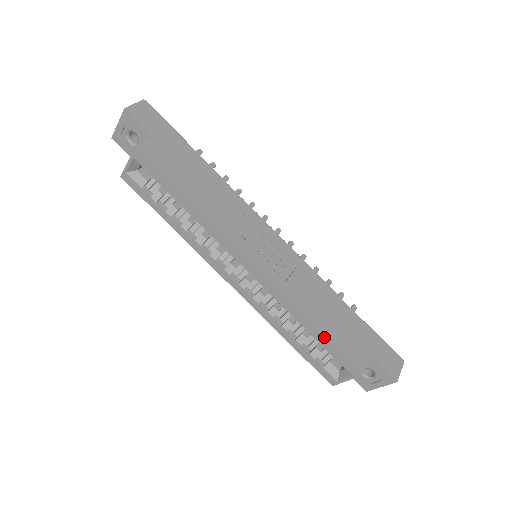
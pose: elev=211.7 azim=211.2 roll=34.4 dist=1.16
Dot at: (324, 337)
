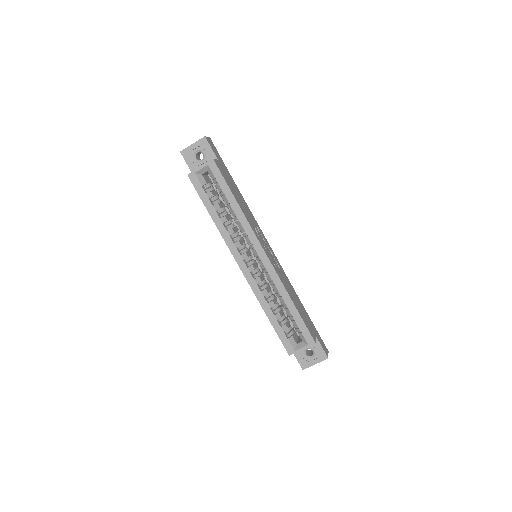
Dot at: (298, 312)
